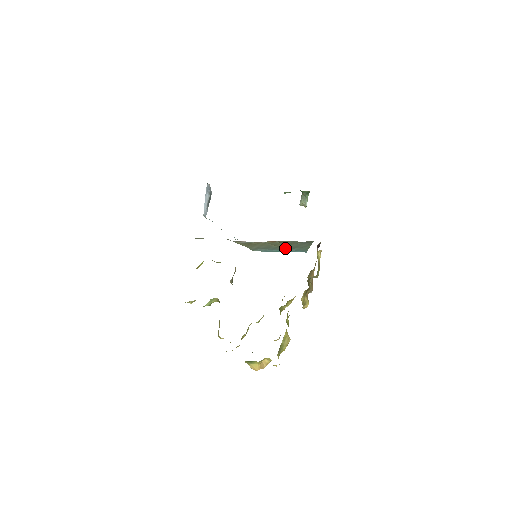
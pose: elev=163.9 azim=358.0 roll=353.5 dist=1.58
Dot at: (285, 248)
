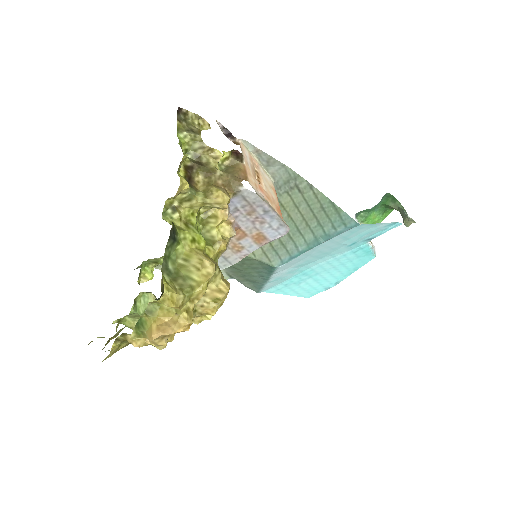
Dot at: (308, 232)
